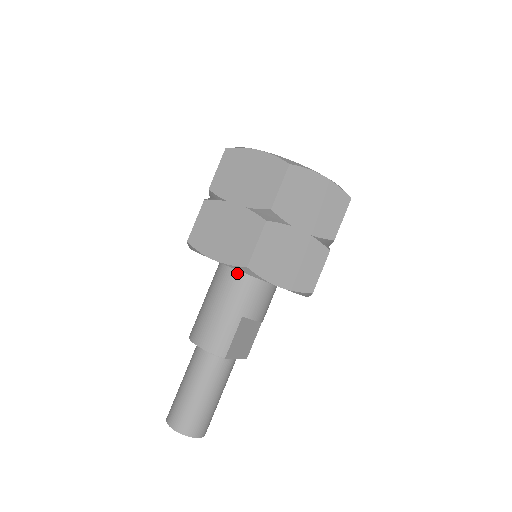
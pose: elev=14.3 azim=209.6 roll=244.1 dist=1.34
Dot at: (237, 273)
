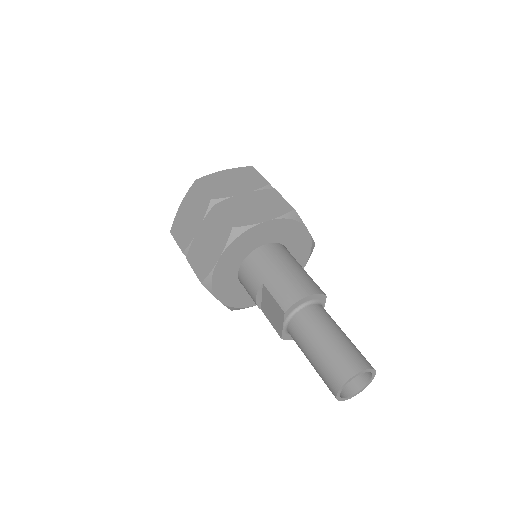
Dot at: (273, 245)
